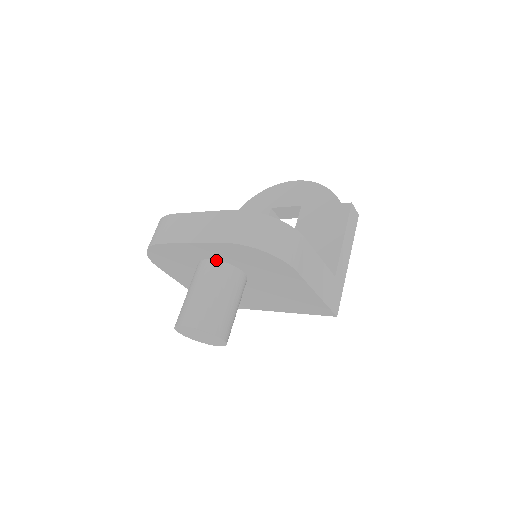
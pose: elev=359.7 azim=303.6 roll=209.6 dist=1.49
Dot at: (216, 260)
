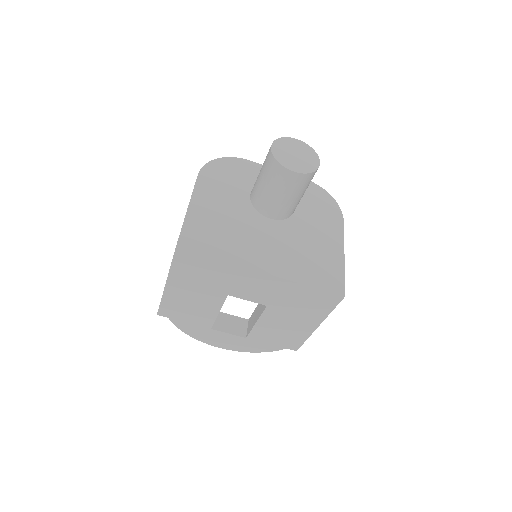
Dot at: occluded
